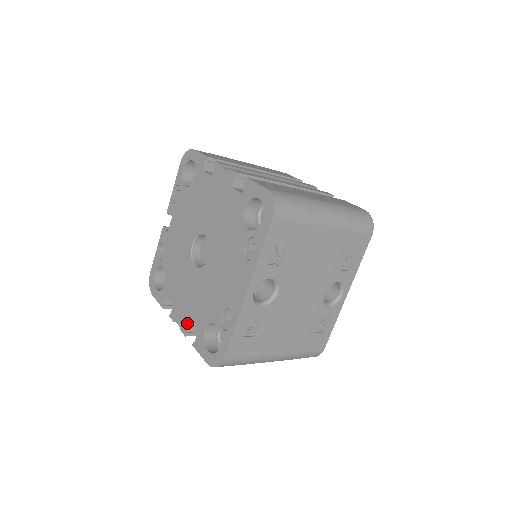
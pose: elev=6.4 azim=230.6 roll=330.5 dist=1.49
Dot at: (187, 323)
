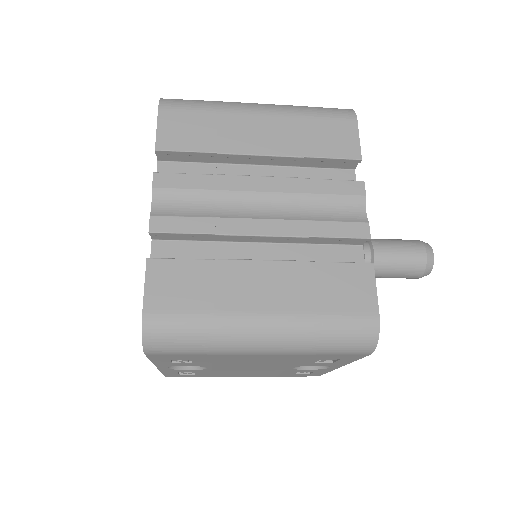
Dot at: occluded
